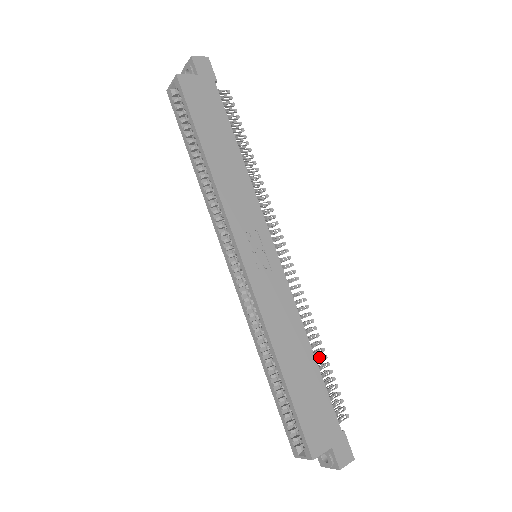
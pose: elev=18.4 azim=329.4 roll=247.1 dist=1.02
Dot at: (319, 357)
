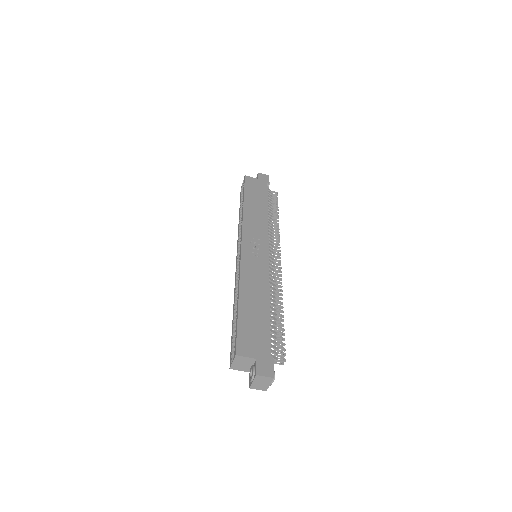
Dot at: (277, 319)
